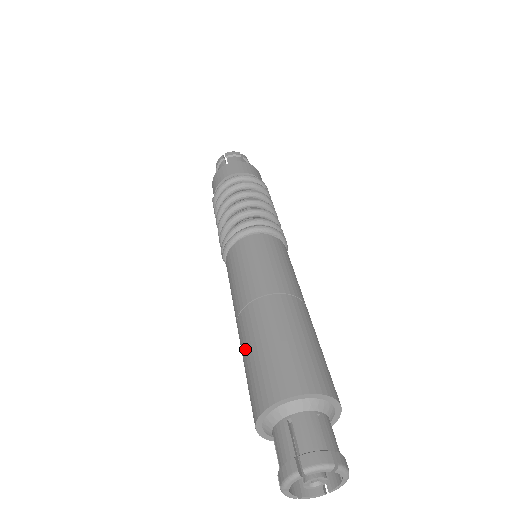
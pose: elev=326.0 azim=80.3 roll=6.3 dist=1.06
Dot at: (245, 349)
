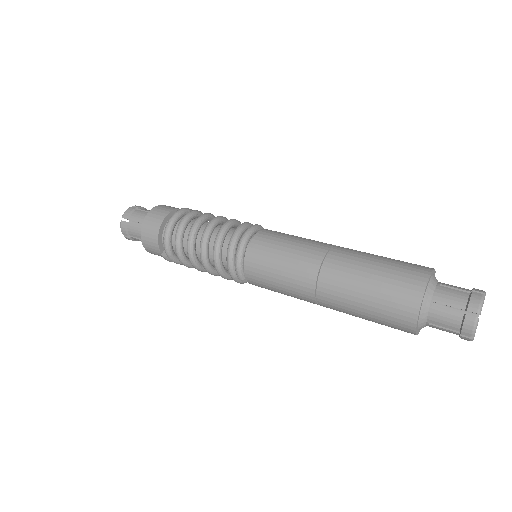
Dot at: (352, 304)
